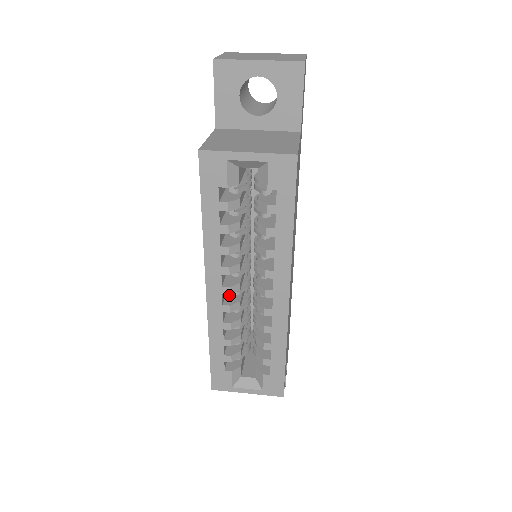
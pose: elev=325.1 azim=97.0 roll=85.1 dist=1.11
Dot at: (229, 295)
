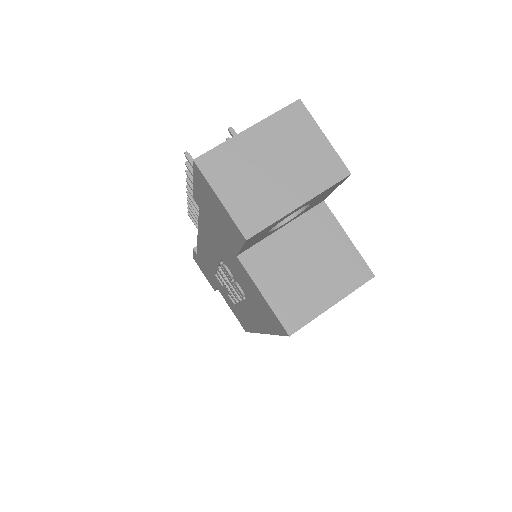
Dot at: occluded
